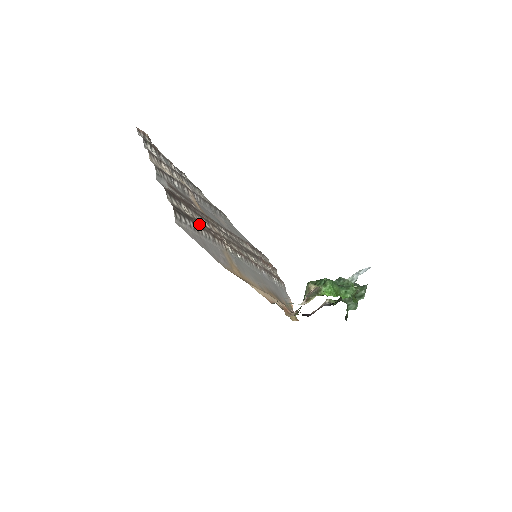
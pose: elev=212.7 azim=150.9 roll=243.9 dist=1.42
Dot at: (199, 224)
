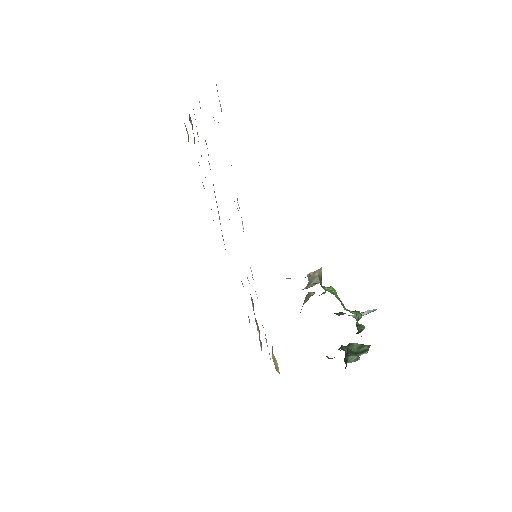
Dot at: occluded
